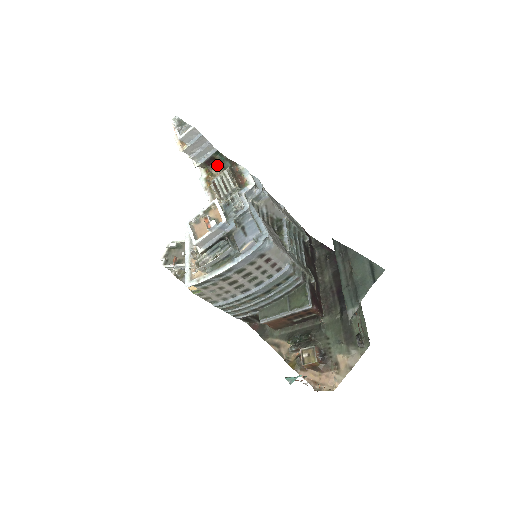
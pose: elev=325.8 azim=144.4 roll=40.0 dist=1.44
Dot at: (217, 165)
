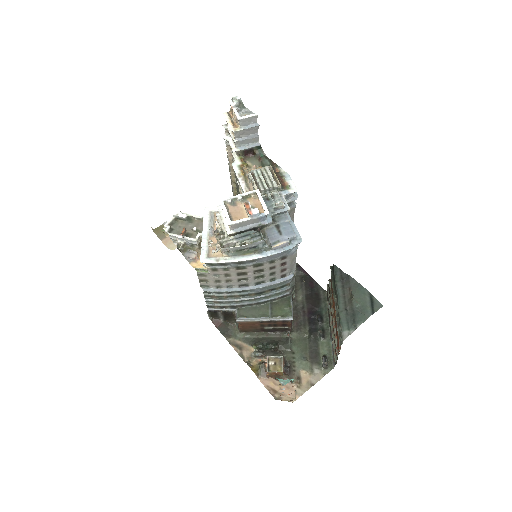
Dot at: (253, 158)
